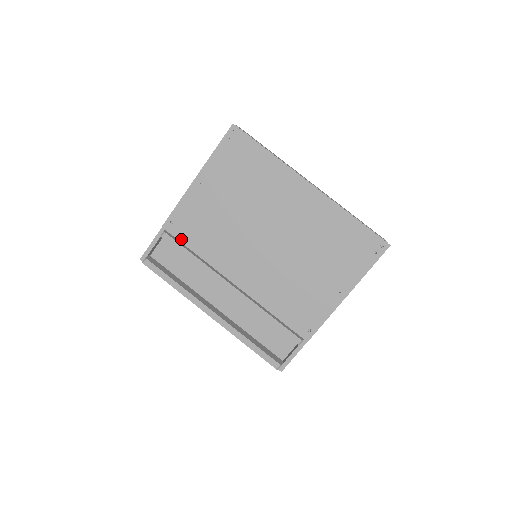
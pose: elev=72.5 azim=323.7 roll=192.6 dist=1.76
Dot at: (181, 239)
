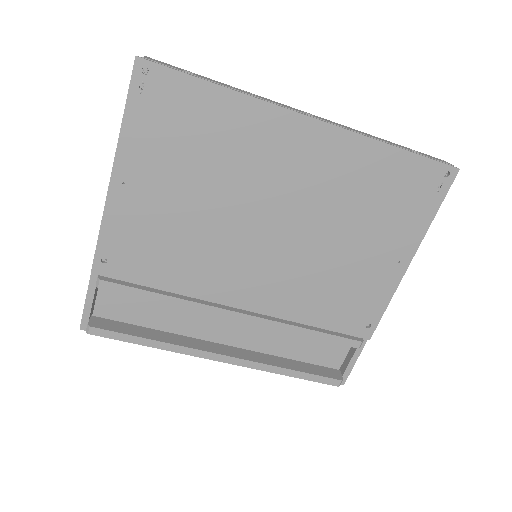
Dot at: (131, 279)
